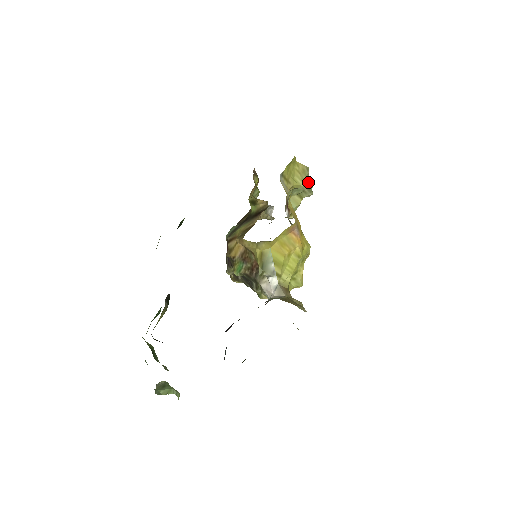
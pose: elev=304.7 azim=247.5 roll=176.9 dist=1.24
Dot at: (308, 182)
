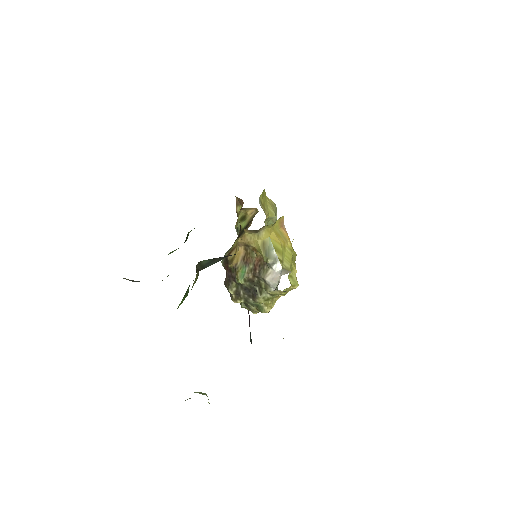
Dot at: occluded
